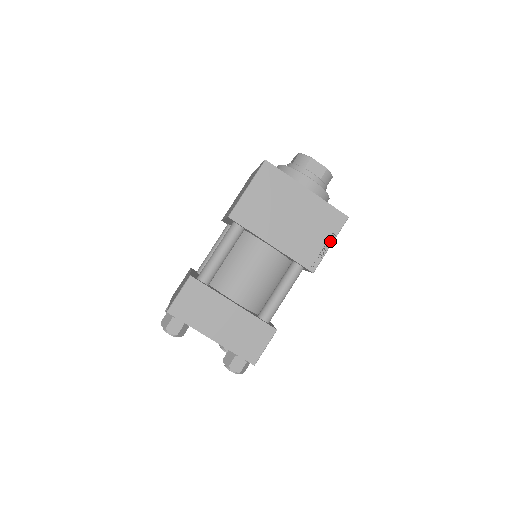
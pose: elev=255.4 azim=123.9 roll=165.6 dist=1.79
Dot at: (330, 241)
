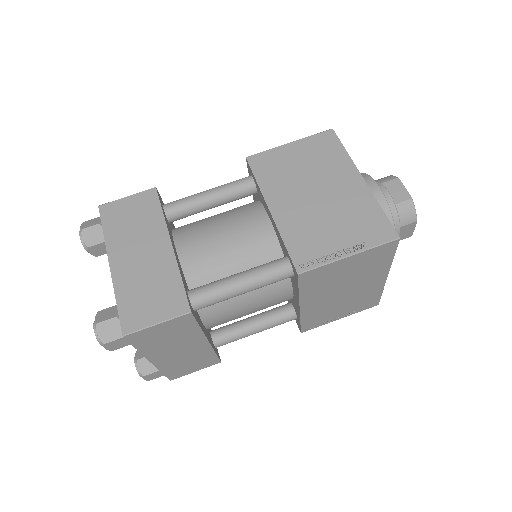
Dot at: (343, 316)
